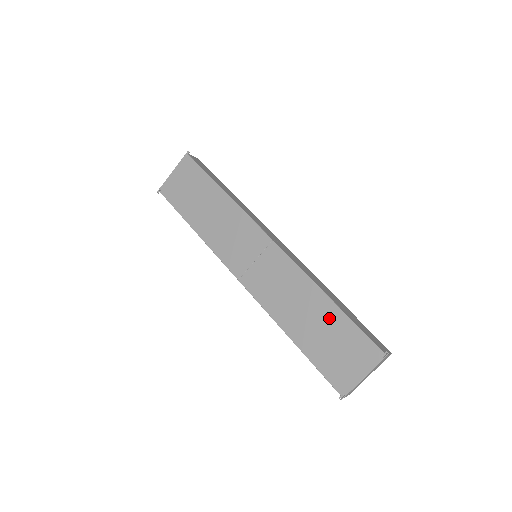
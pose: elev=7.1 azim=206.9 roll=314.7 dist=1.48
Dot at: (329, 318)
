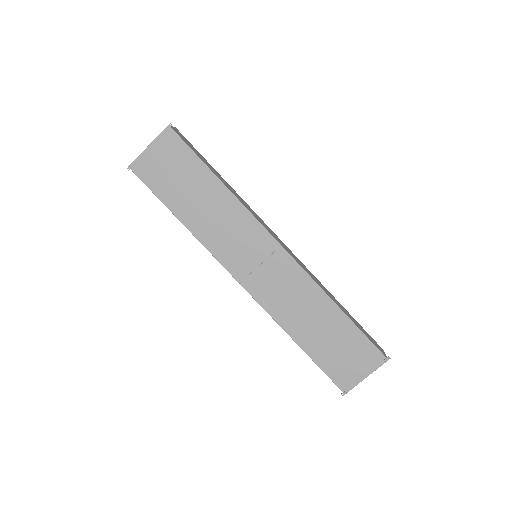
Dot at: (337, 326)
